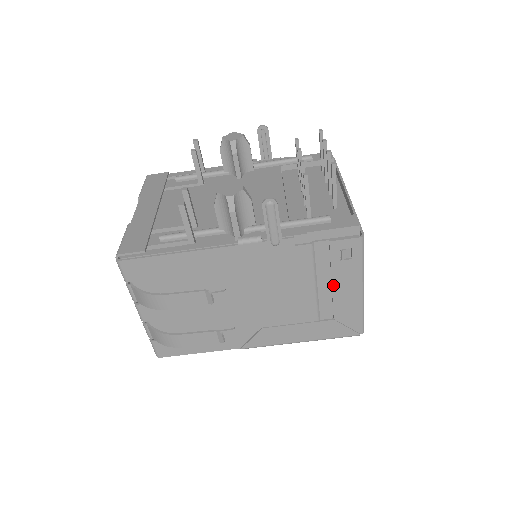
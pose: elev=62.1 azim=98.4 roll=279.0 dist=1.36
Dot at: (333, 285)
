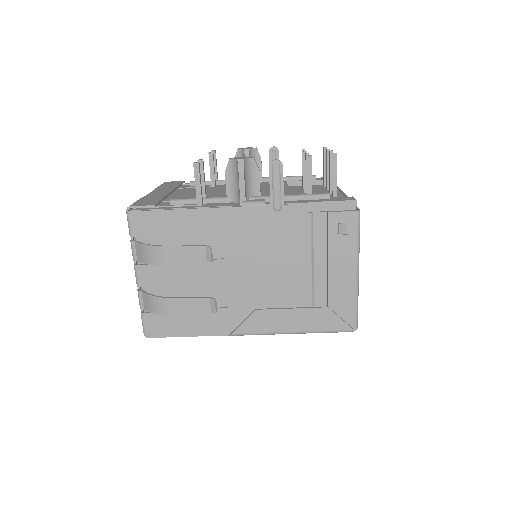
Dot at: (329, 264)
